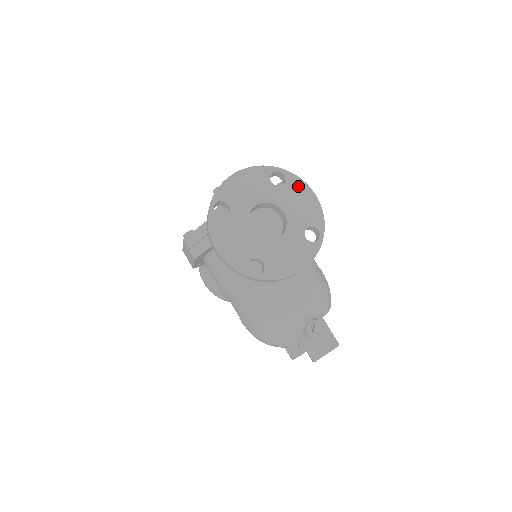
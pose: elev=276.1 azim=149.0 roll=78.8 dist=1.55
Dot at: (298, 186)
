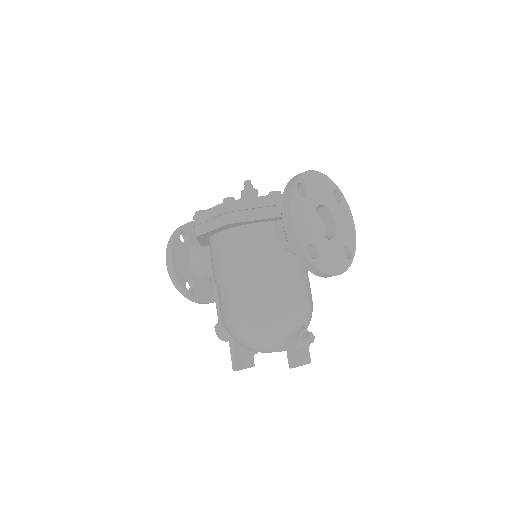
Dot at: (347, 211)
